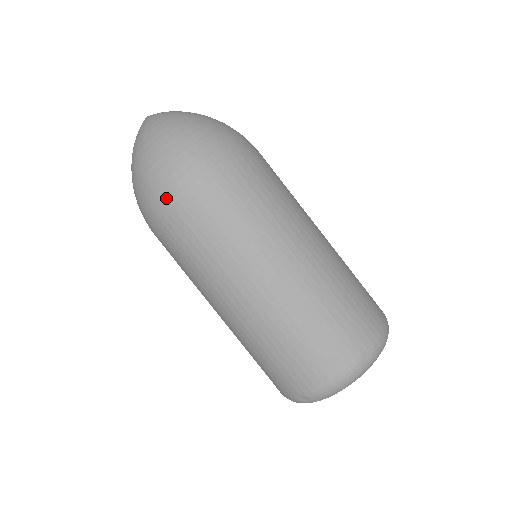
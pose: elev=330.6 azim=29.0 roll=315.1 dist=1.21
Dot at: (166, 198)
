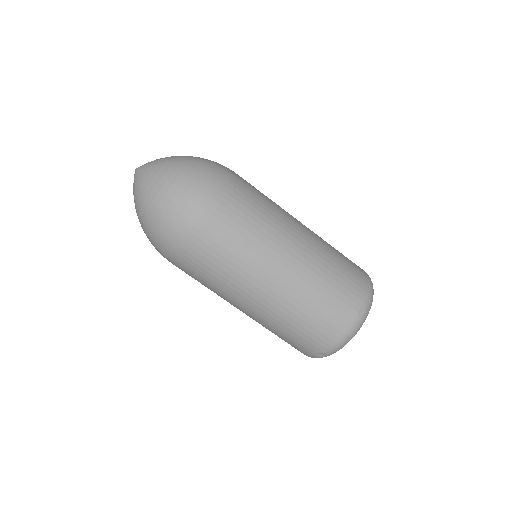
Dot at: (178, 238)
